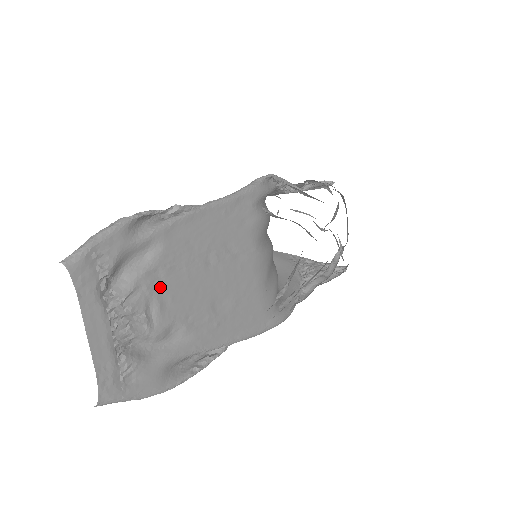
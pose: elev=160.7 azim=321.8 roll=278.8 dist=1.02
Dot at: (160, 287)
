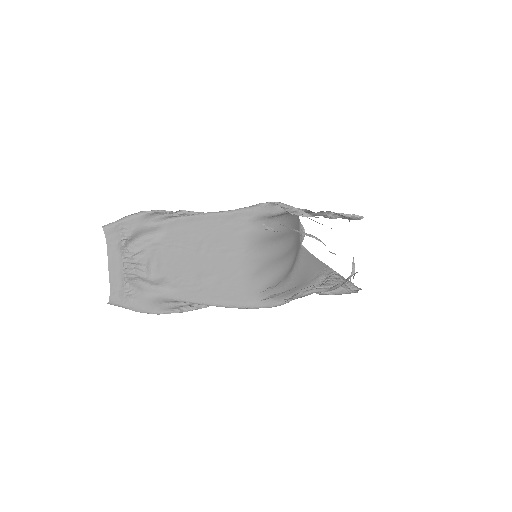
Dot at: (160, 254)
